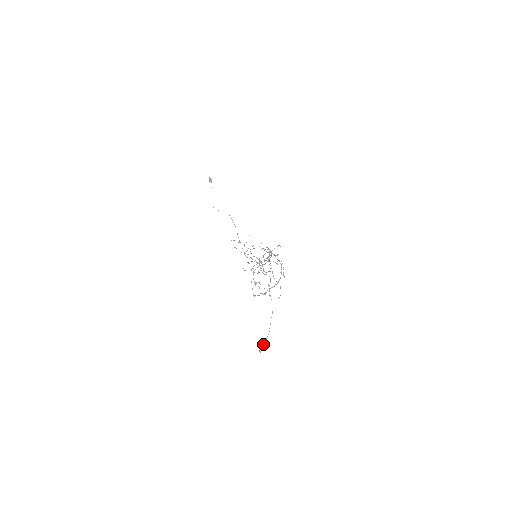
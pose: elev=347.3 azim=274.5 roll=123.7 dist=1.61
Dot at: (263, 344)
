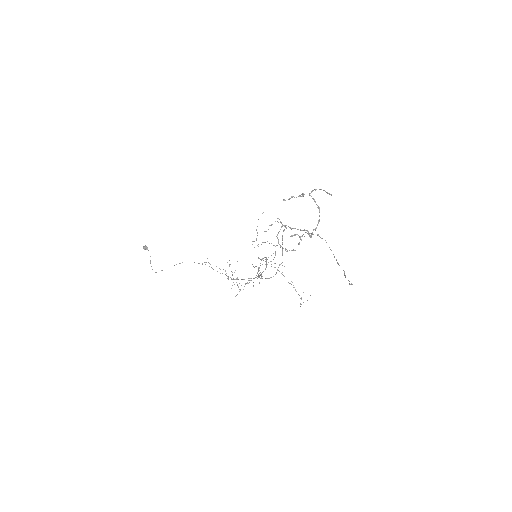
Dot at: occluded
